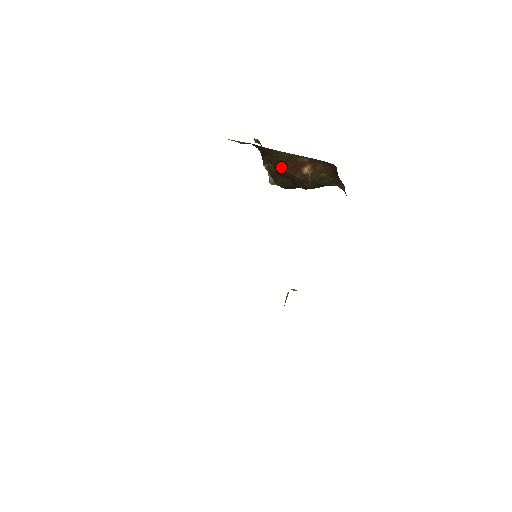
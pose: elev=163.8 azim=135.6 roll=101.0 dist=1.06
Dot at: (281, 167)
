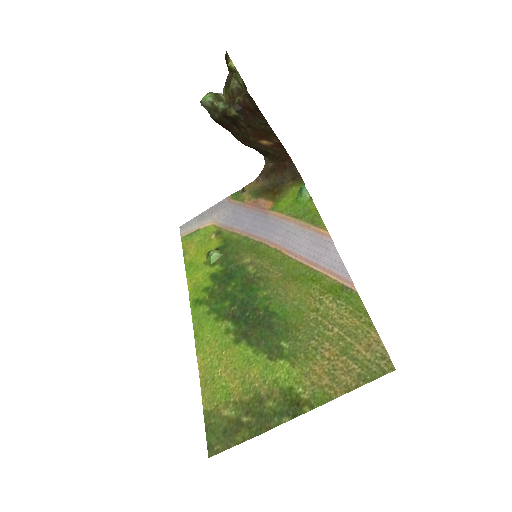
Dot at: (249, 126)
